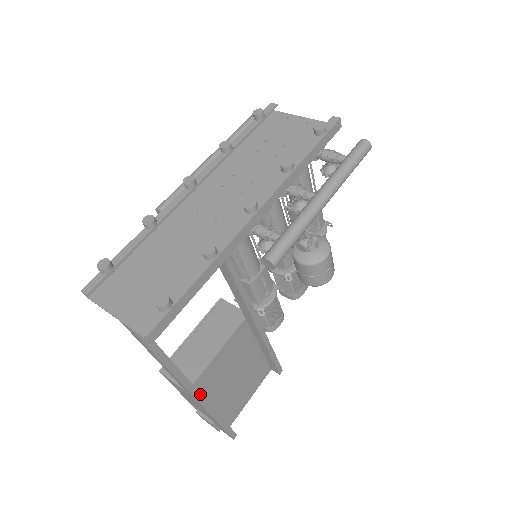
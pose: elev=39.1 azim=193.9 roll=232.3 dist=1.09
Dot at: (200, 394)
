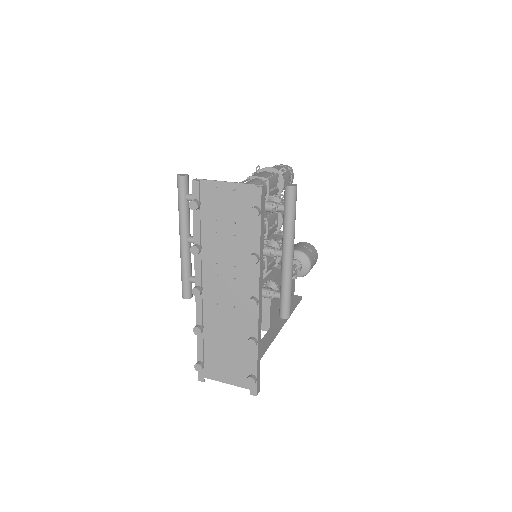
Dot at: (278, 330)
